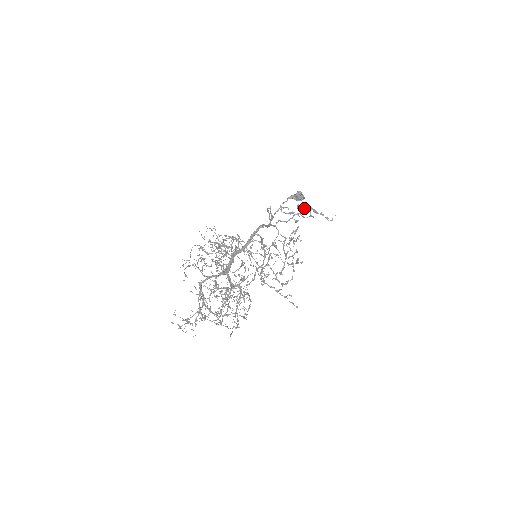
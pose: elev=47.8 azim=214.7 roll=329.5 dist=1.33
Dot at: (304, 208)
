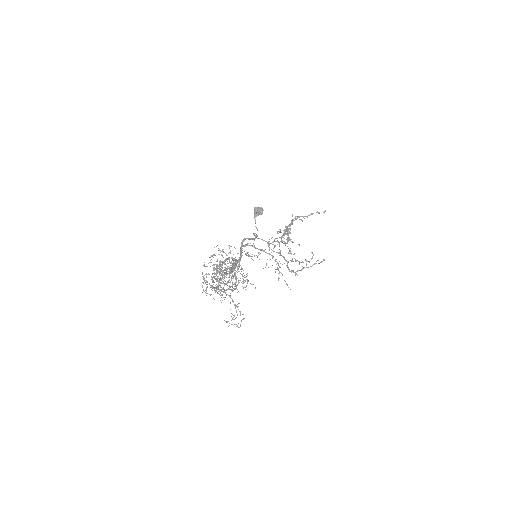
Dot at: (291, 221)
